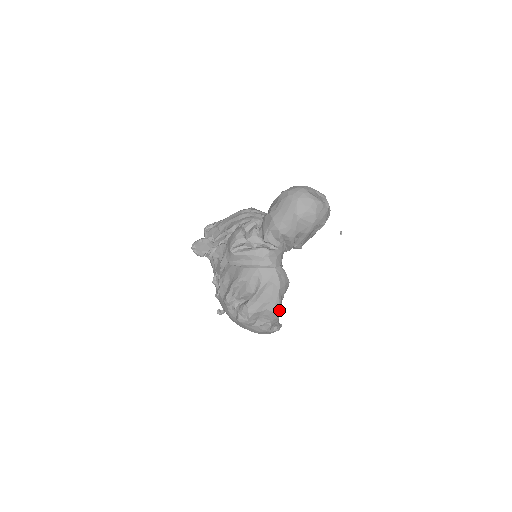
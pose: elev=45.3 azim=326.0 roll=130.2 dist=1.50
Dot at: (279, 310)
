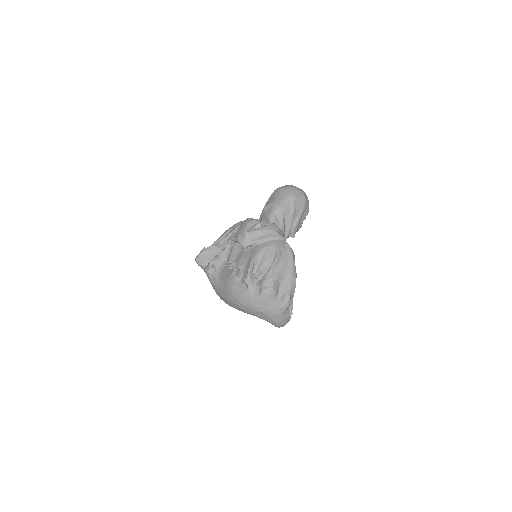
Dot at: (296, 276)
